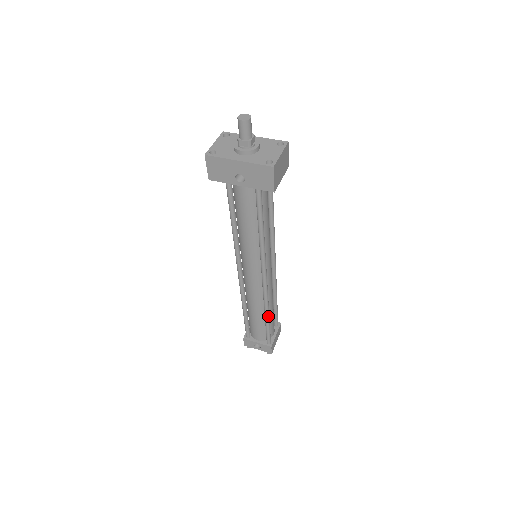
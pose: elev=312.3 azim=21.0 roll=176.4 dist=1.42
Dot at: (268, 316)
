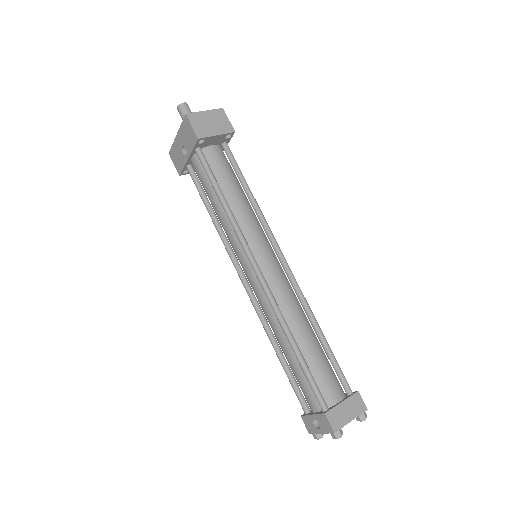
Dot at: (293, 343)
